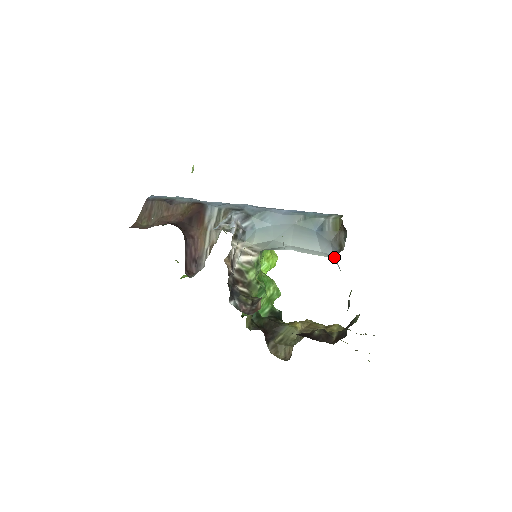
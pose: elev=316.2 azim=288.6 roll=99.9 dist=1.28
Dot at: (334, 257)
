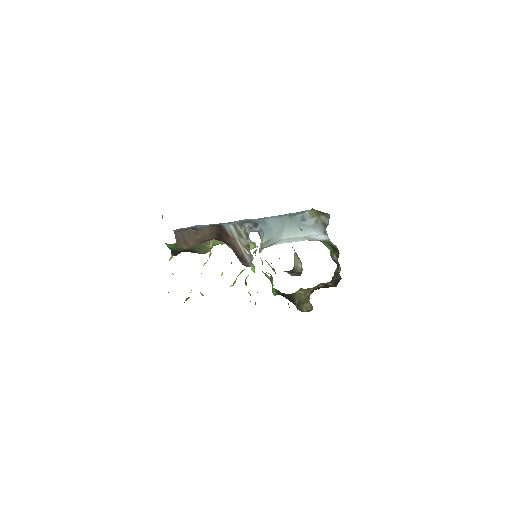
Dot at: (318, 234)
